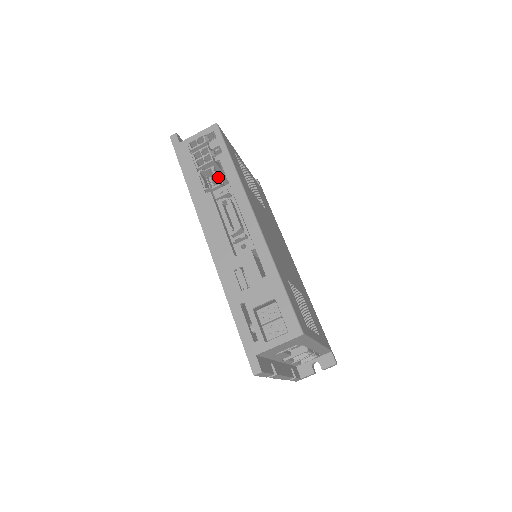
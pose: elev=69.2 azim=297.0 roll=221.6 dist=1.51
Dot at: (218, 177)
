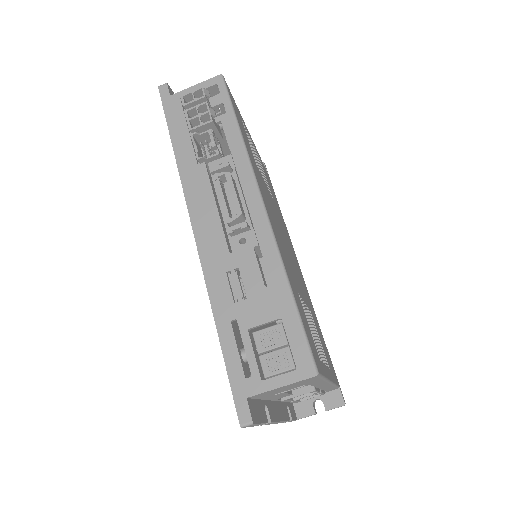
Dot at: (217, 145)
